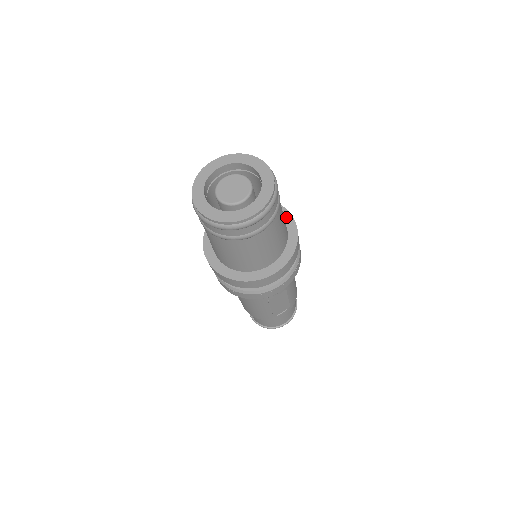
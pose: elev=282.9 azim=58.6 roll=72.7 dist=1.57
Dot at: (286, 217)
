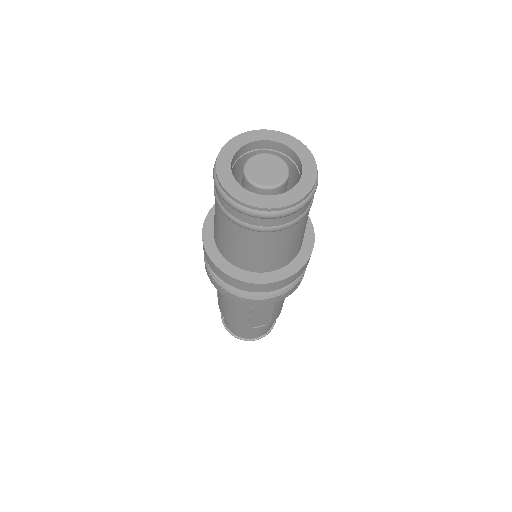
Dot at: (306, 225)
